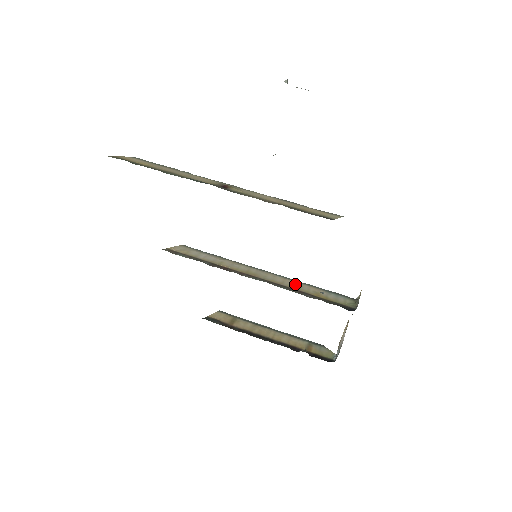
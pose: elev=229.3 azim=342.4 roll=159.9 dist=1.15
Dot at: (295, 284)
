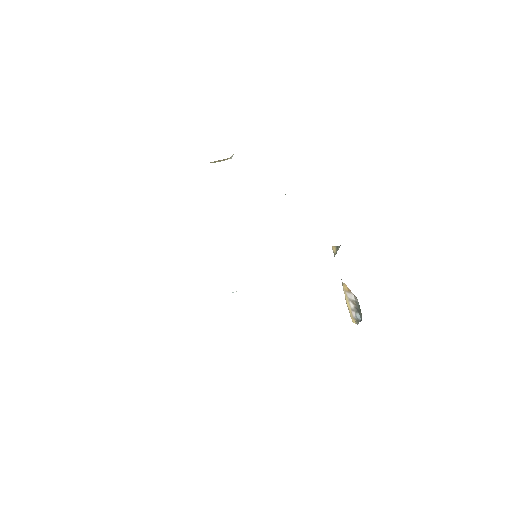
Dot at: occluded
